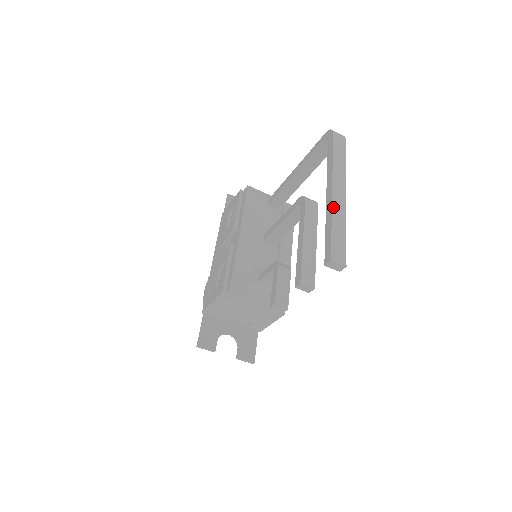
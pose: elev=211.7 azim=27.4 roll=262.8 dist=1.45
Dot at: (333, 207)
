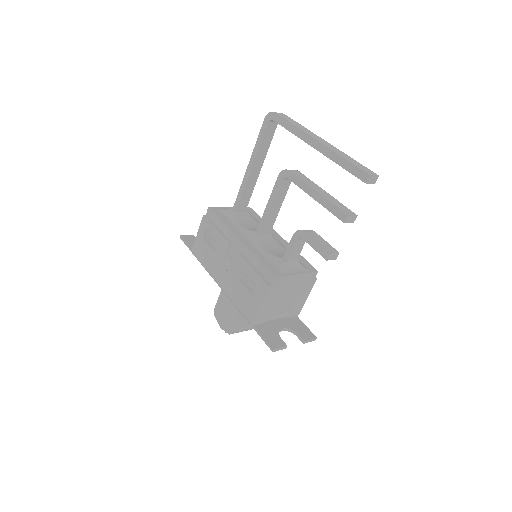
Dot at: (331, 149)
